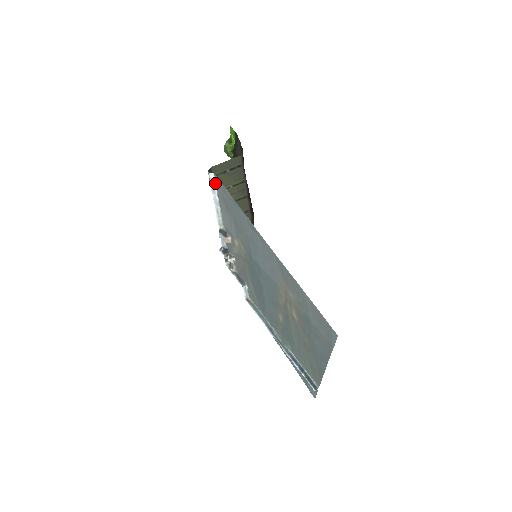
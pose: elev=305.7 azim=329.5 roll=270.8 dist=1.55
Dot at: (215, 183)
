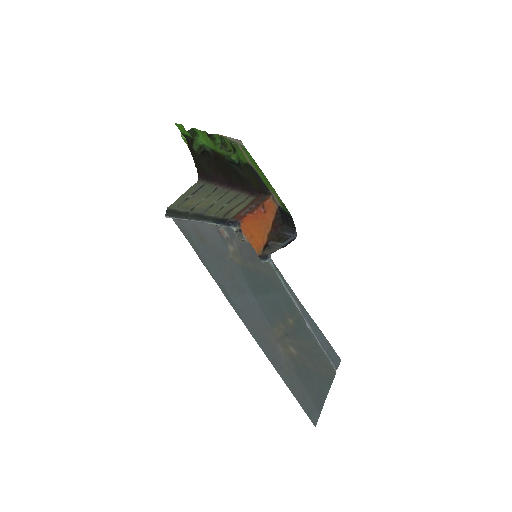
Dot at: (180, 219)
